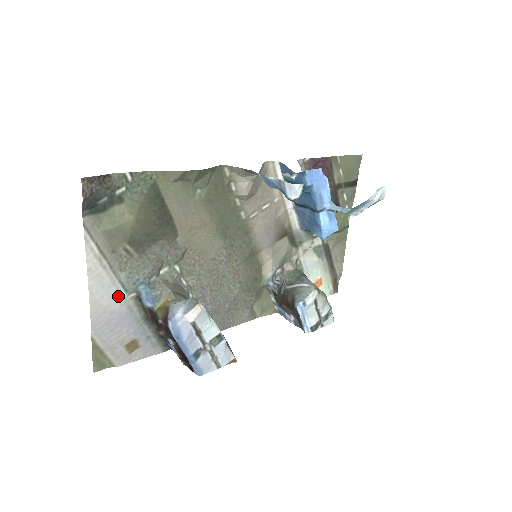
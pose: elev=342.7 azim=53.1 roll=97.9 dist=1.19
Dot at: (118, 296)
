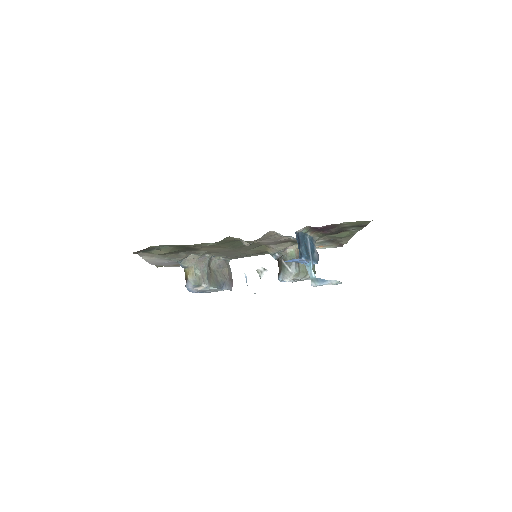
Dot at: (165, 261)
